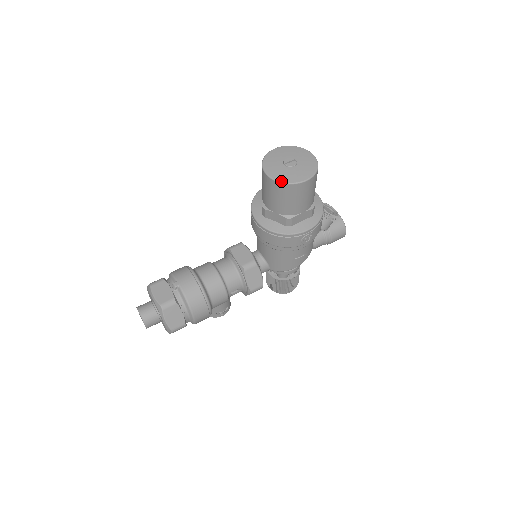
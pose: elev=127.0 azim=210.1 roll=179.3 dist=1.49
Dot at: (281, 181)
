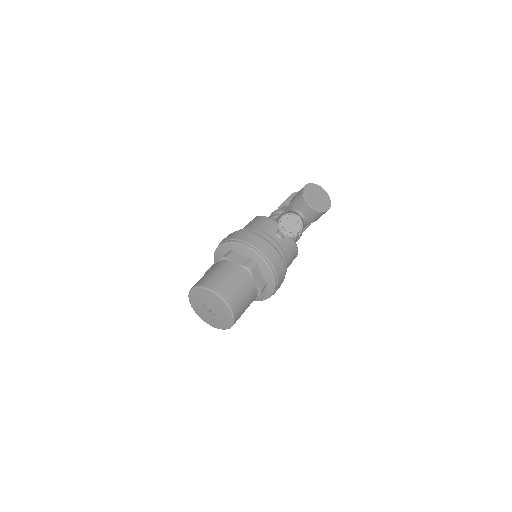
Dot at: (214, 327)
